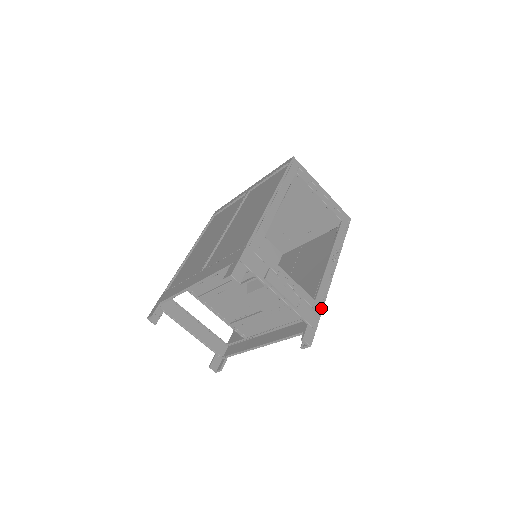
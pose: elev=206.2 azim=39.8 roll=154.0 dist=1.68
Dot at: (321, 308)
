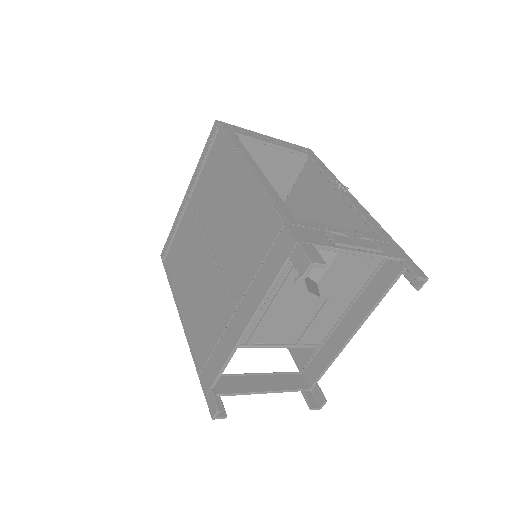
Dot at: (390, 238)
